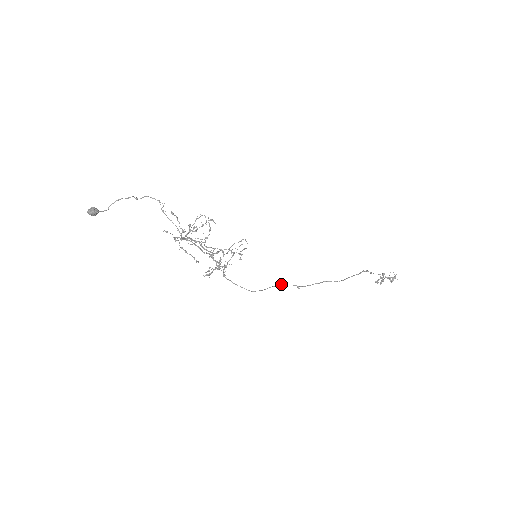
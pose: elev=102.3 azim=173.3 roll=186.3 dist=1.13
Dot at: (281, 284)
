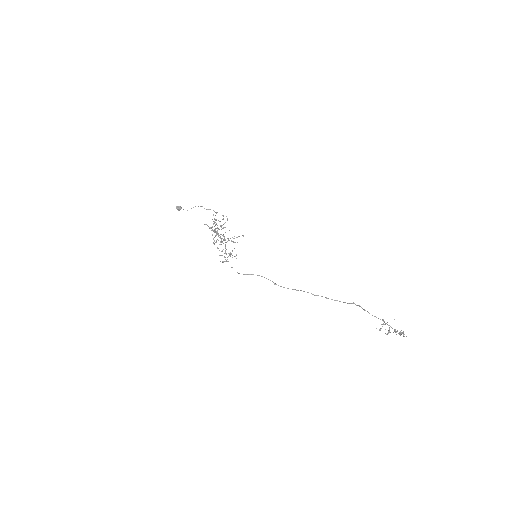
Dot at: occluded
